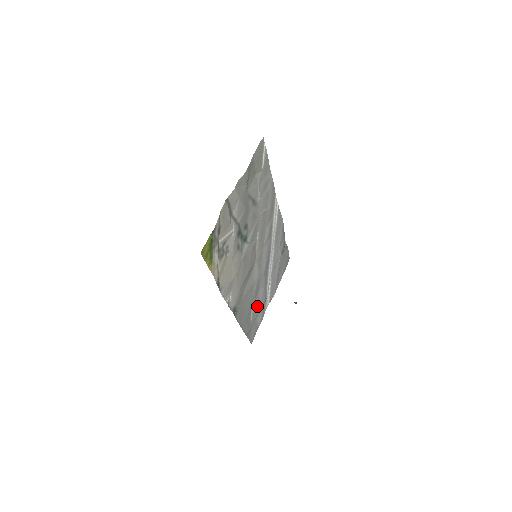
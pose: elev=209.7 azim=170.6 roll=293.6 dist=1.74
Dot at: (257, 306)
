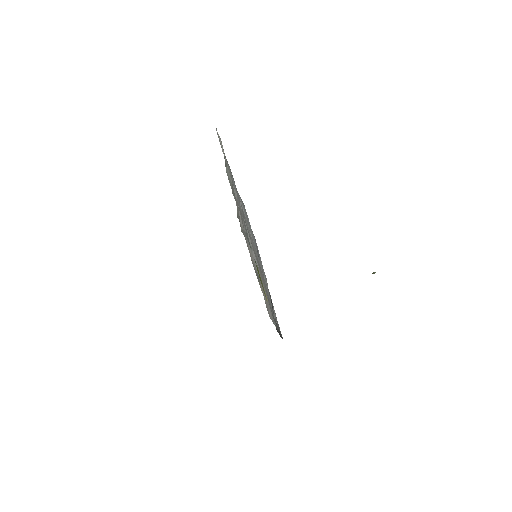
Dot at: occluded
